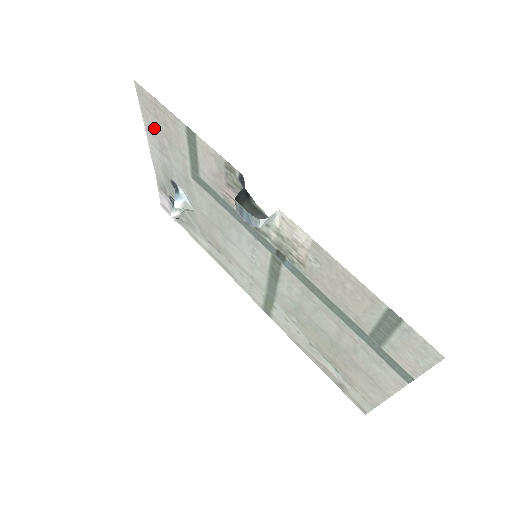
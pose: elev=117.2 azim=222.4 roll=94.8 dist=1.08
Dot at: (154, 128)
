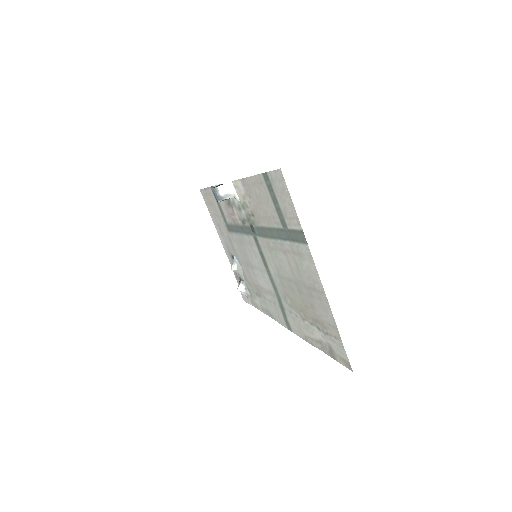
Dot at: (213, 216)
